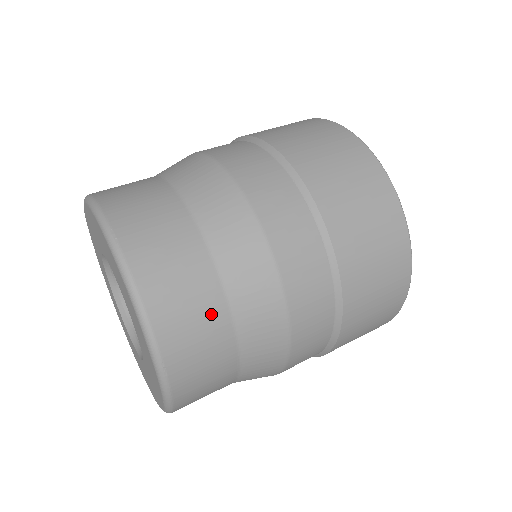
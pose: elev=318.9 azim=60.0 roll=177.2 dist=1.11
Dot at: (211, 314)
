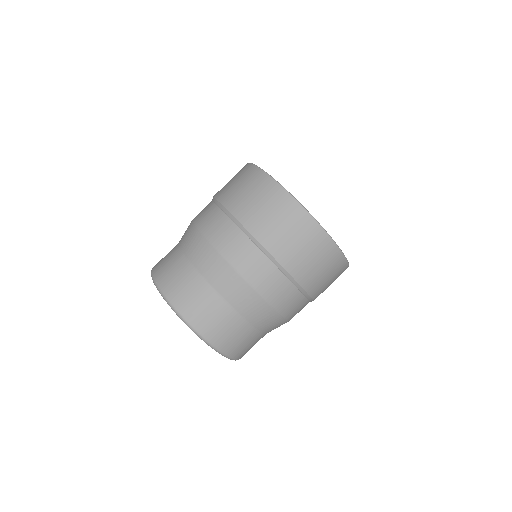
Dot at: (255, 339)
